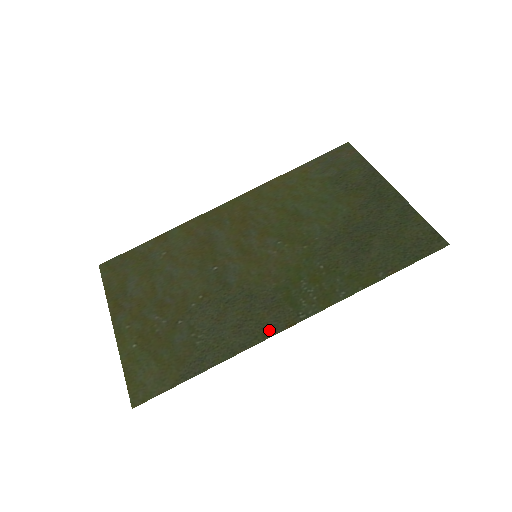
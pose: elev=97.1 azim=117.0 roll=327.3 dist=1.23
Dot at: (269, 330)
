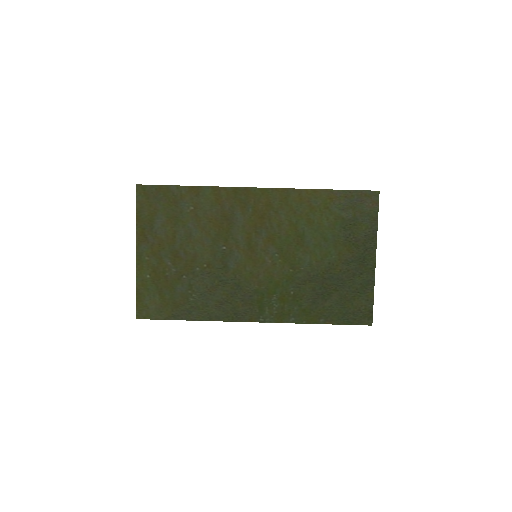
Dot at: (238, 317)
